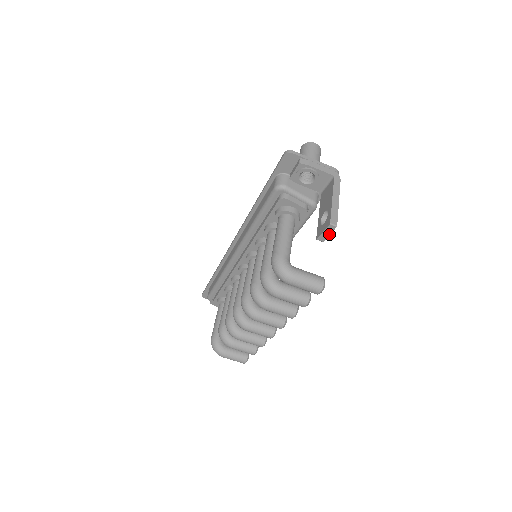
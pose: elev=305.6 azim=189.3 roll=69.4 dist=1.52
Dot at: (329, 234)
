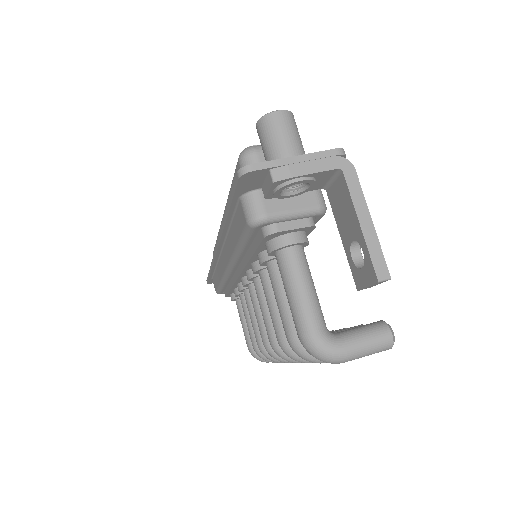
Dot at: occluded
